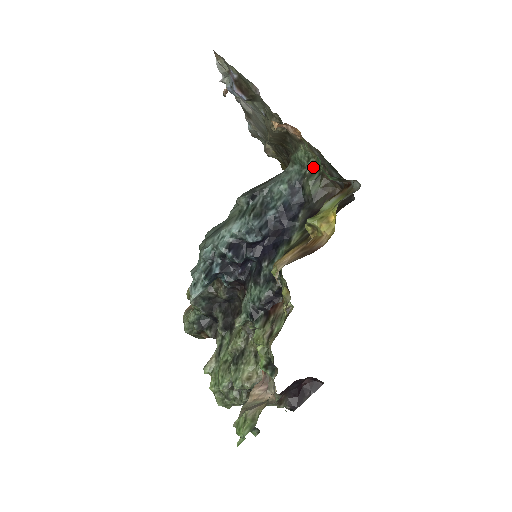
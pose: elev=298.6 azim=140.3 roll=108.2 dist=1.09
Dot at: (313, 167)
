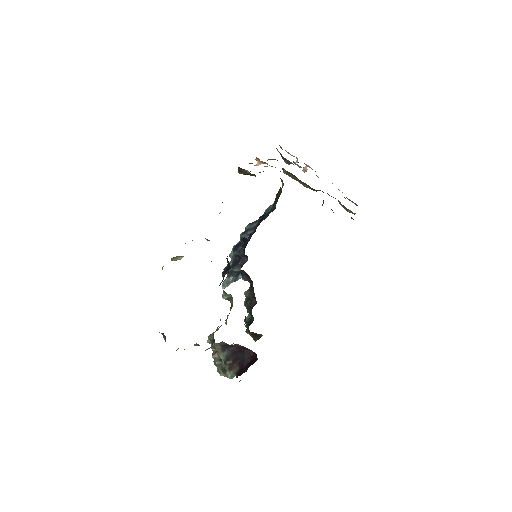
Dot at: (283, 185)
